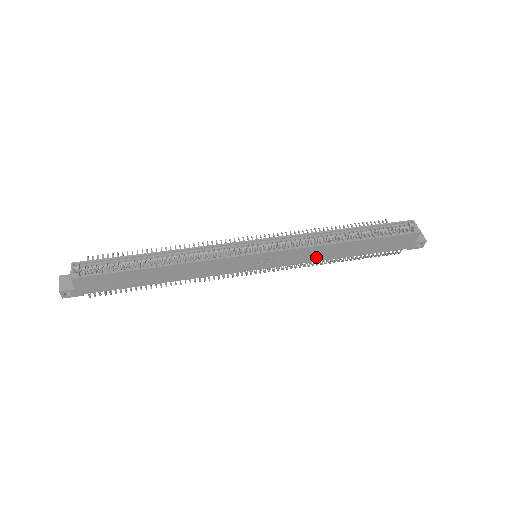
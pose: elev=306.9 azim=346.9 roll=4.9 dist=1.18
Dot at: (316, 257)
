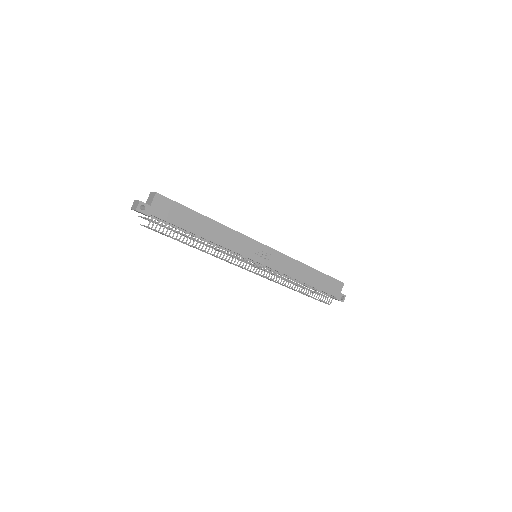
Dot at: (291, 272)
